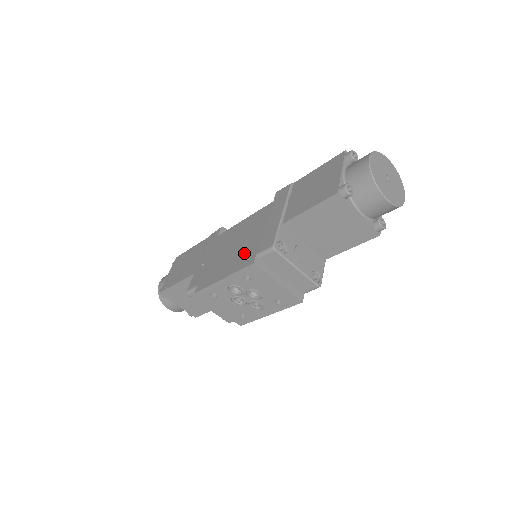
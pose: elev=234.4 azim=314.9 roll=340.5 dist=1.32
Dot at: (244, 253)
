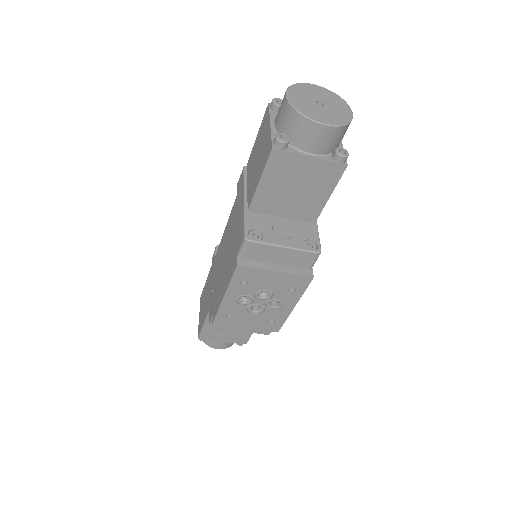
Dot at: (230, 260)
